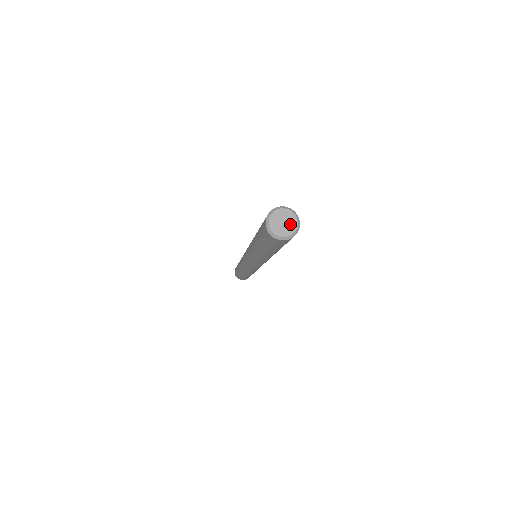
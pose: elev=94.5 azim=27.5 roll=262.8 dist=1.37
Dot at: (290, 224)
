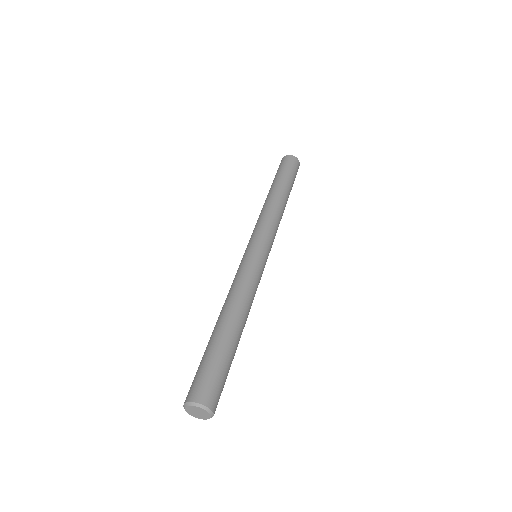
Dot at: (202, 412)
